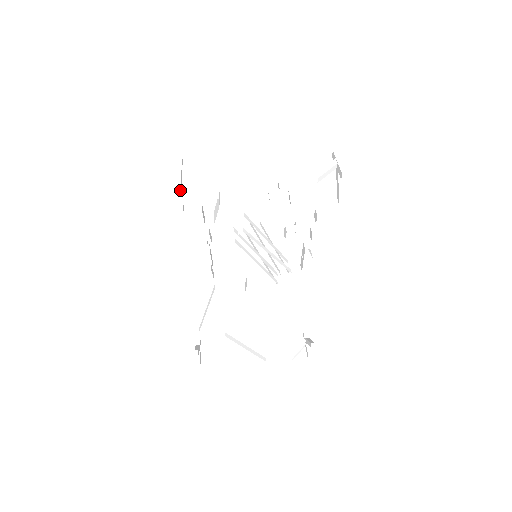
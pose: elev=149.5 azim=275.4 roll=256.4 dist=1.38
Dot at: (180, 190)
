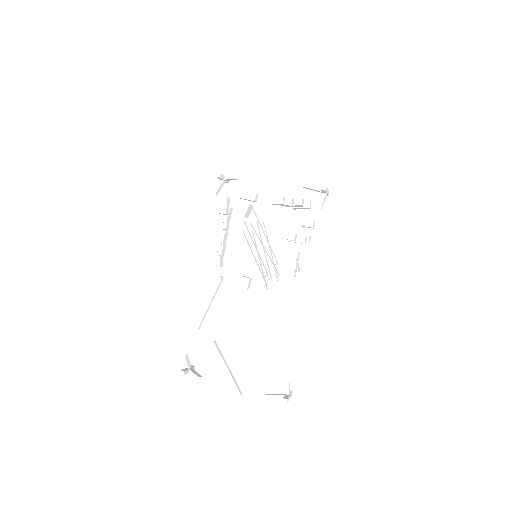
Dot at: (219, 185)
